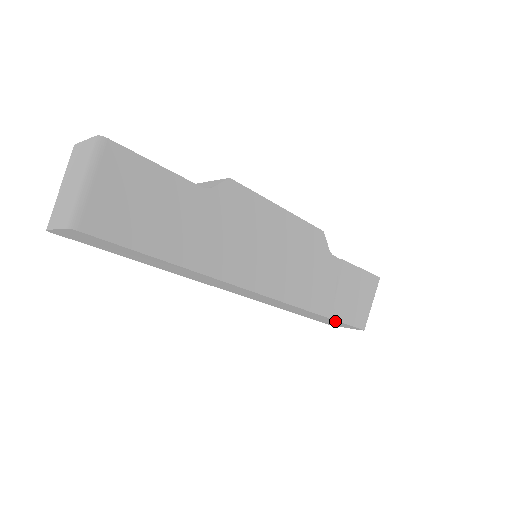
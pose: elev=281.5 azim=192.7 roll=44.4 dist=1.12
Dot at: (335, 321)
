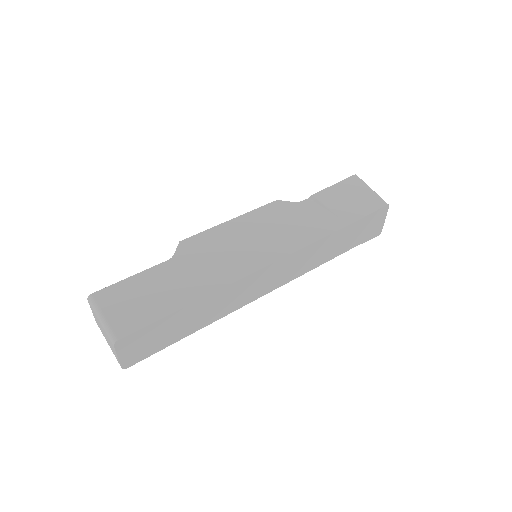
Dot at: (358, 224)
